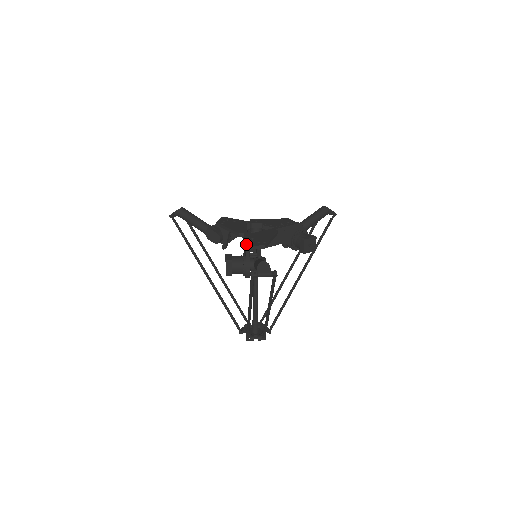
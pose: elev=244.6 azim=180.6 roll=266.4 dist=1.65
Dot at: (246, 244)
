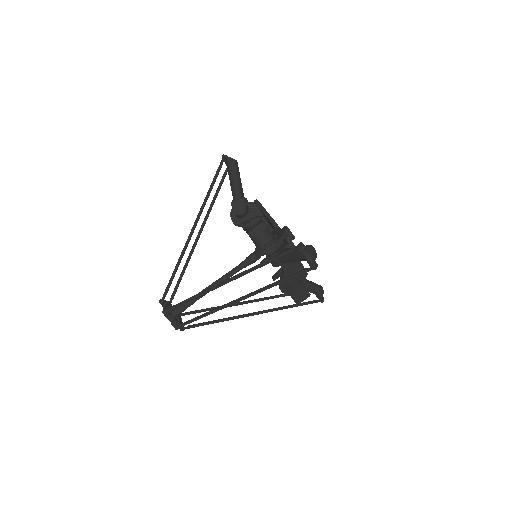
Dot at: occluded
